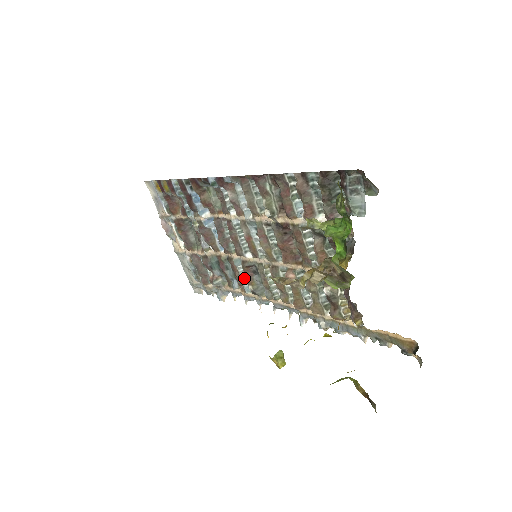
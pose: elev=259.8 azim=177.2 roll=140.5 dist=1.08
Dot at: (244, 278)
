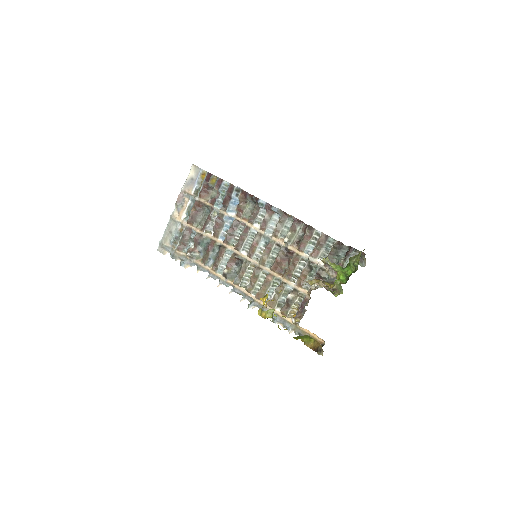
Dot at: (223, 263)
